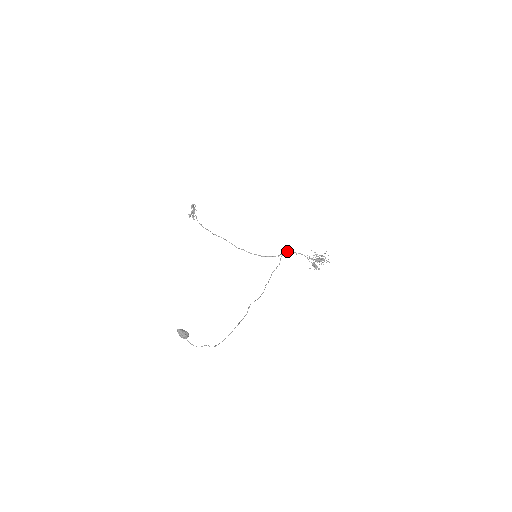
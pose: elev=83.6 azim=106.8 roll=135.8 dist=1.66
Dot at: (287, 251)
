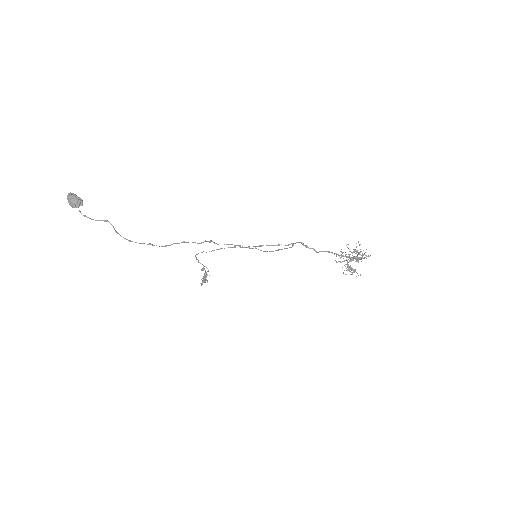
Dot at: (297, 242)
